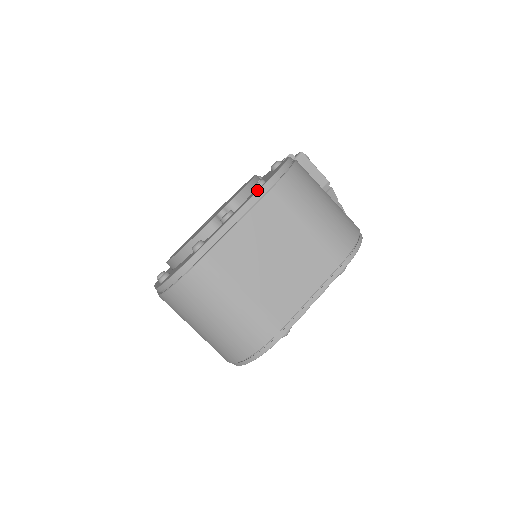
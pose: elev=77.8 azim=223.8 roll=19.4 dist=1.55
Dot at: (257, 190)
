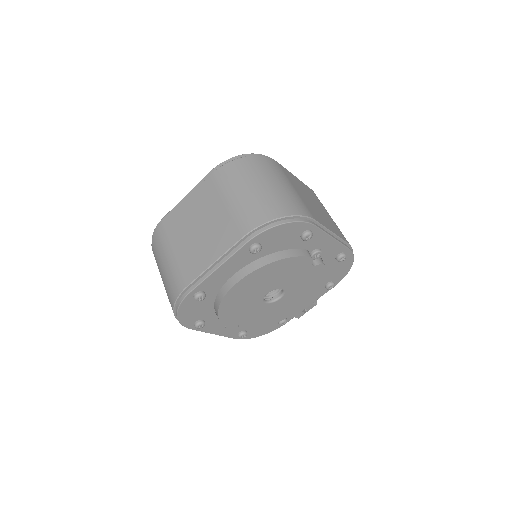
Dot at: occluded
